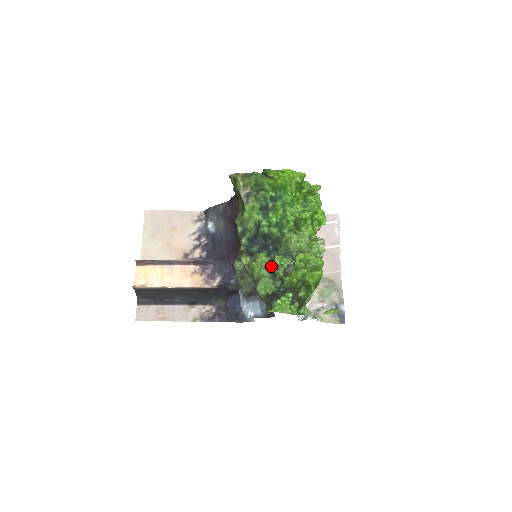
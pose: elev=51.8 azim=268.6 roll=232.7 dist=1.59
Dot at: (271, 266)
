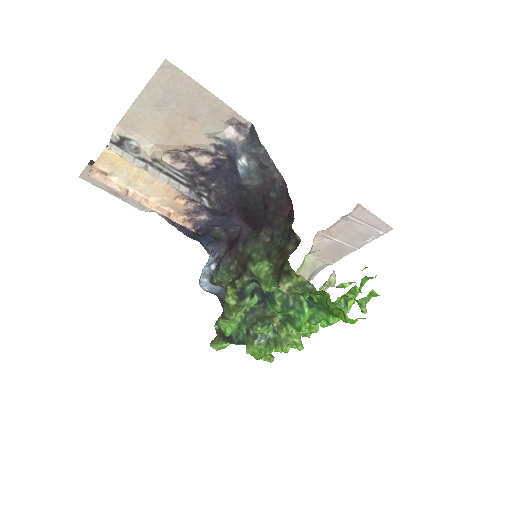
Dot at: (249, 322)
